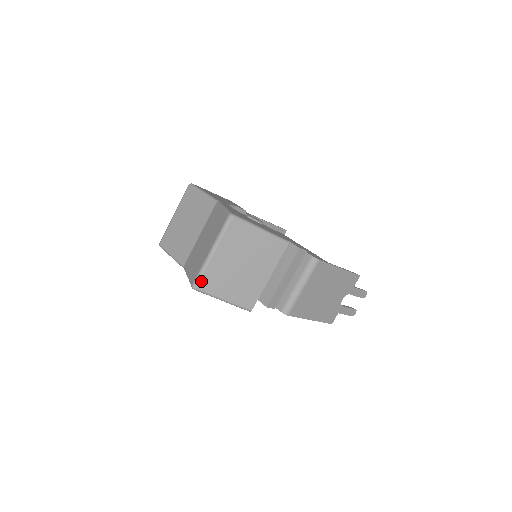
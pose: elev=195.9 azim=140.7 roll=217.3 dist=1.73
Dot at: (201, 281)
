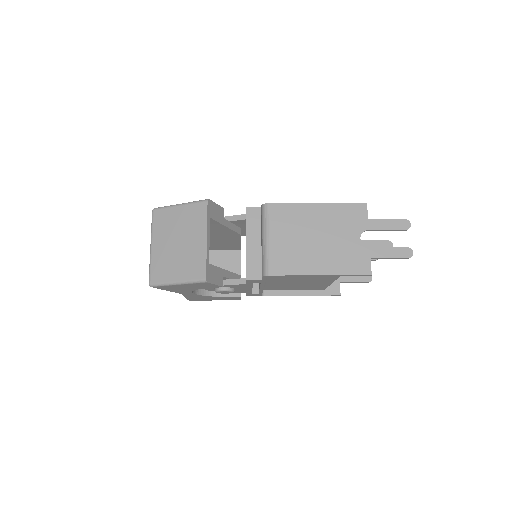
Dot at: (151, 275)
